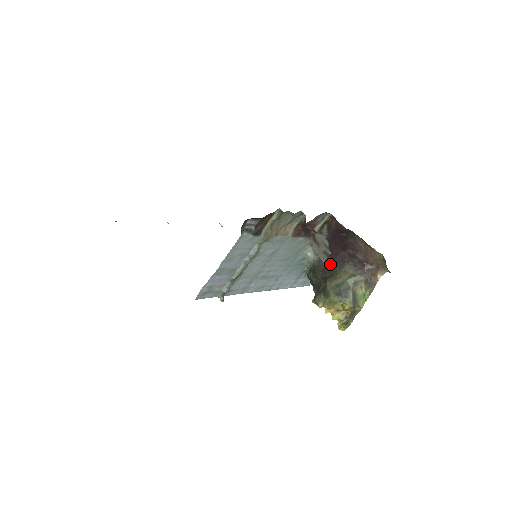
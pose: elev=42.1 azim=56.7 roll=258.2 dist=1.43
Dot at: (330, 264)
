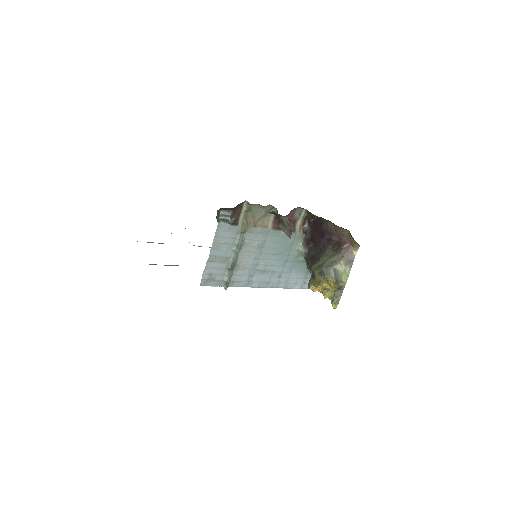
Dot at: (316, 252)
